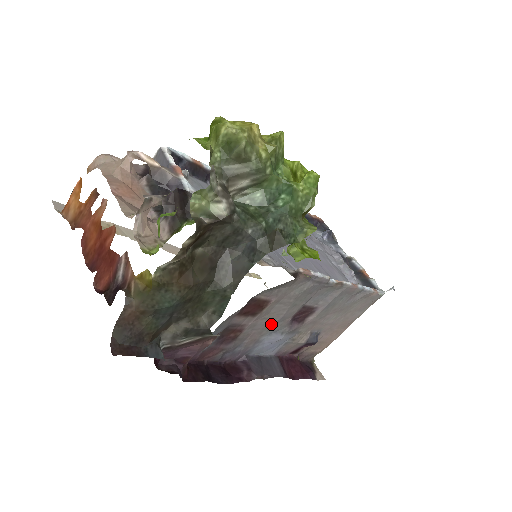
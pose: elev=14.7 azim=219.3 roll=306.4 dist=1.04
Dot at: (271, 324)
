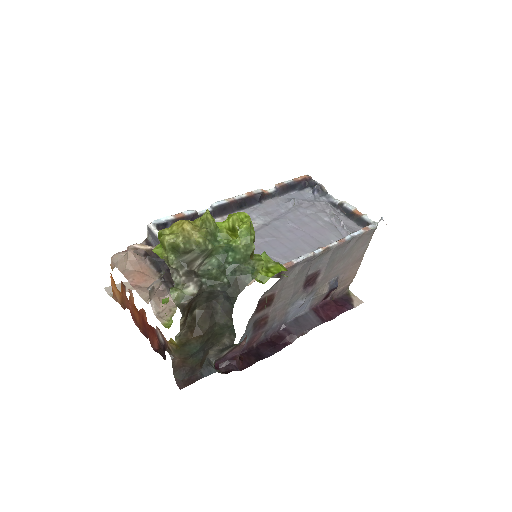
Dot at: (288, 301)
